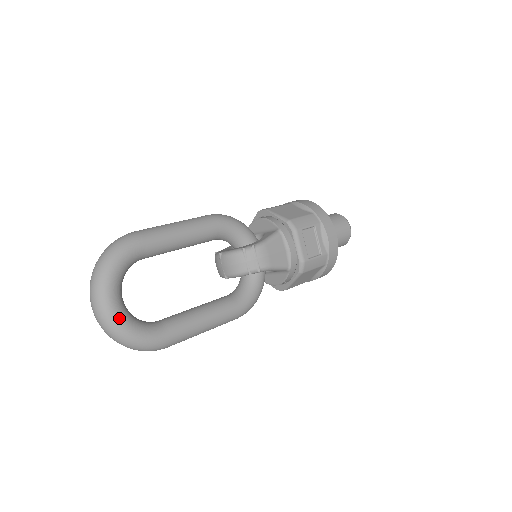
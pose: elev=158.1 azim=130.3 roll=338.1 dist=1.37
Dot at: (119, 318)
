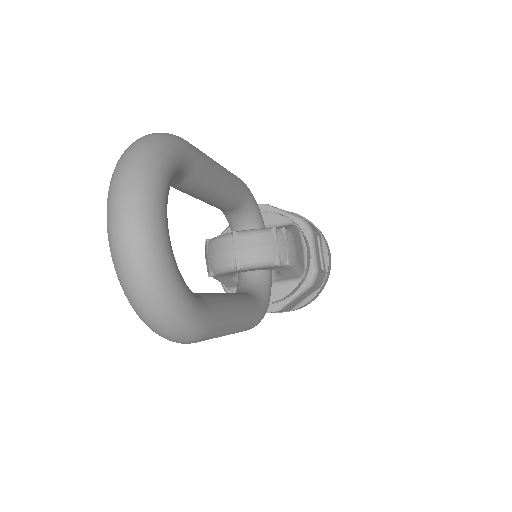
Dot at: (169, 252)
